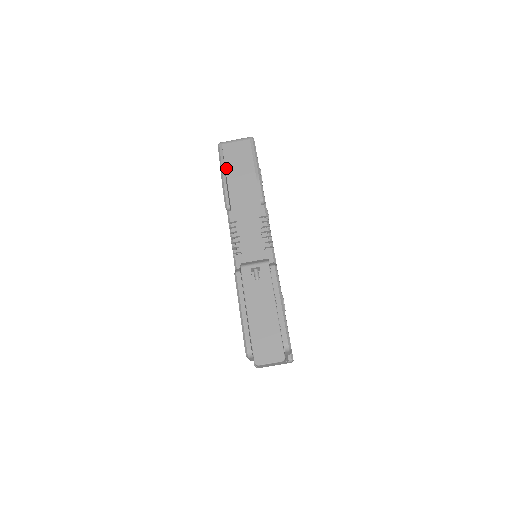
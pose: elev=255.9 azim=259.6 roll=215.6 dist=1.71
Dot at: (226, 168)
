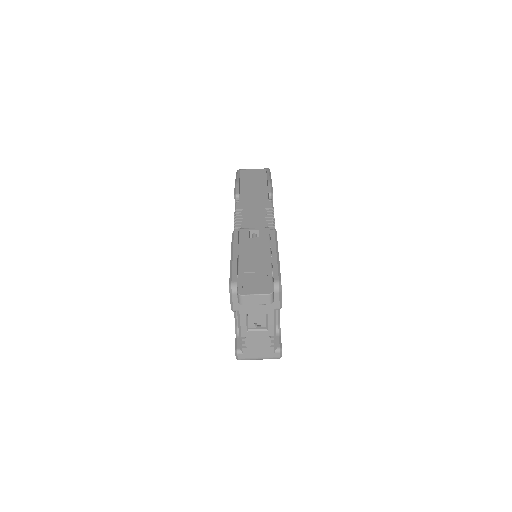
Dot at: (241, 181)
